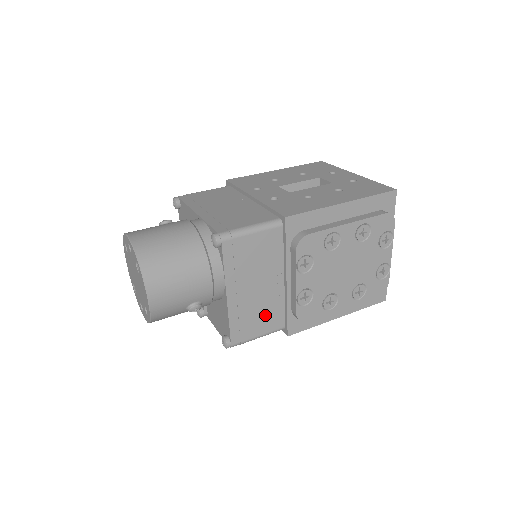
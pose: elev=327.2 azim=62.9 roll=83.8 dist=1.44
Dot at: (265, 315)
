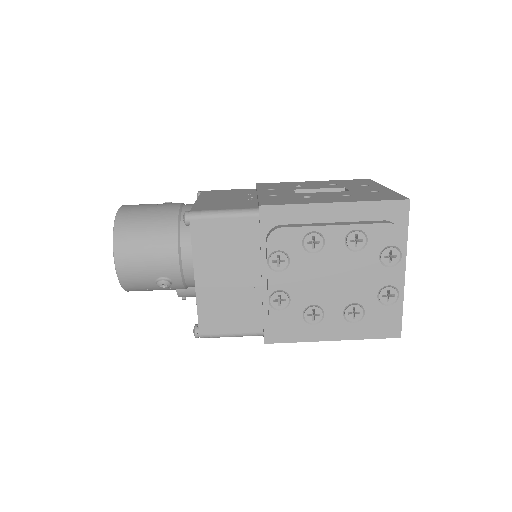
Dot at: (239, 312)
